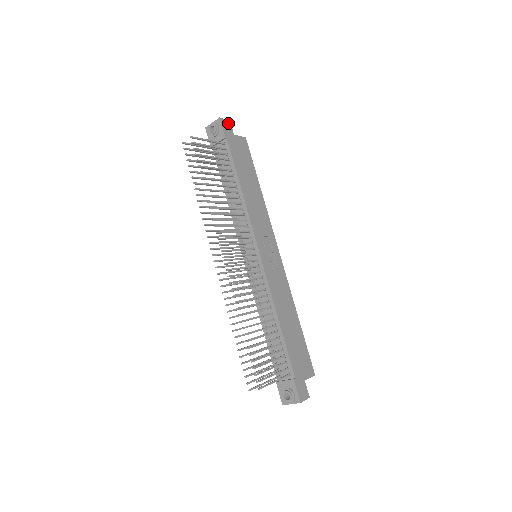
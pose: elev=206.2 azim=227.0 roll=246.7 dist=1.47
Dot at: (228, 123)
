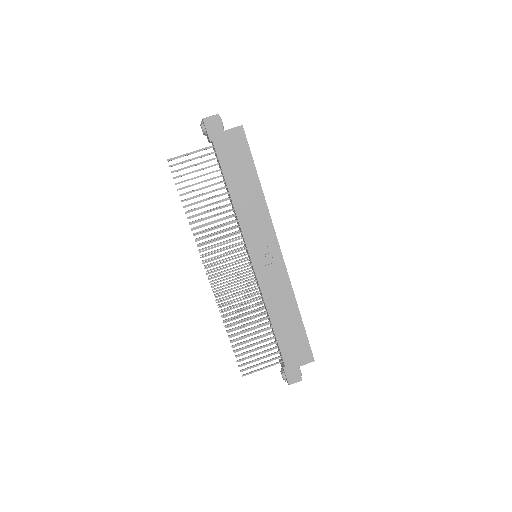
Dot at: (215, 119)
